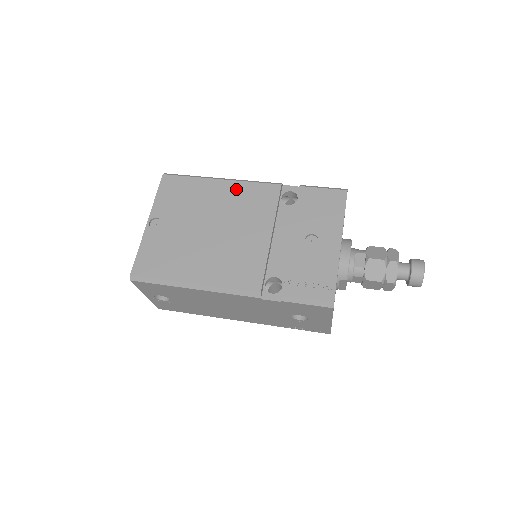
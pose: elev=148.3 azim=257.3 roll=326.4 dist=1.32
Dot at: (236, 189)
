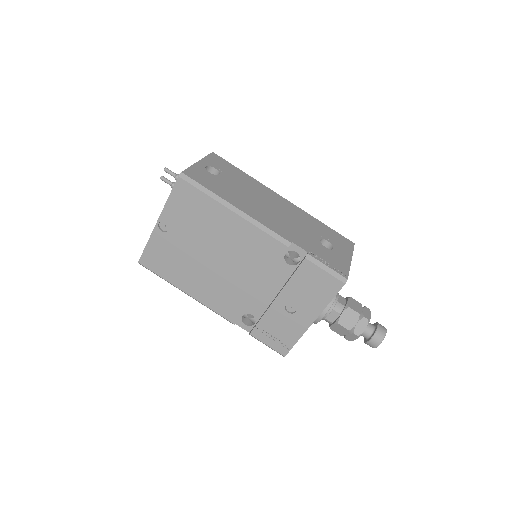
Dot at: (245, 230)
